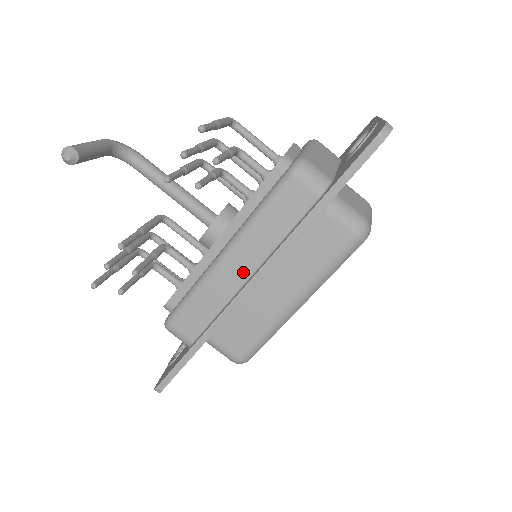
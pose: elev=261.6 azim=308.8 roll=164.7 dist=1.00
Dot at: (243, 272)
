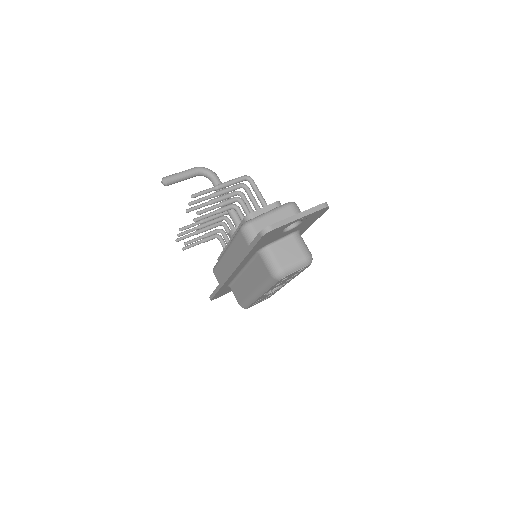
Dot at: (231, 265)
